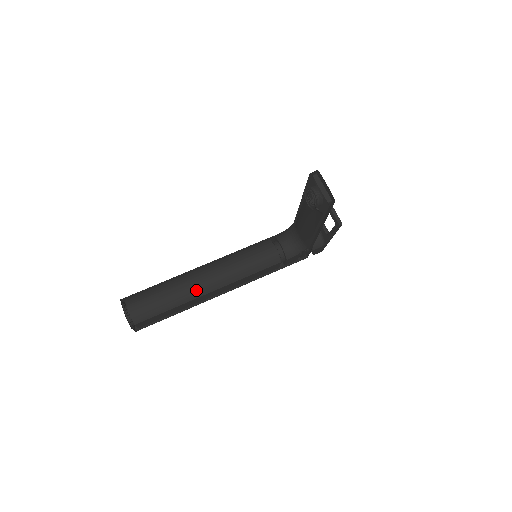
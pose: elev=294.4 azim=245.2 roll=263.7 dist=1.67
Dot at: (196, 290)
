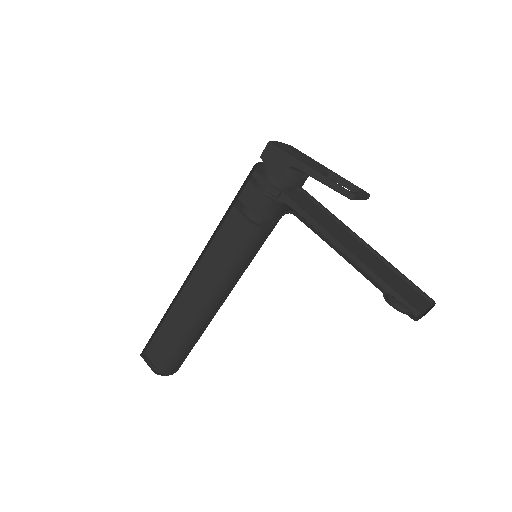
Dot at: occluded
